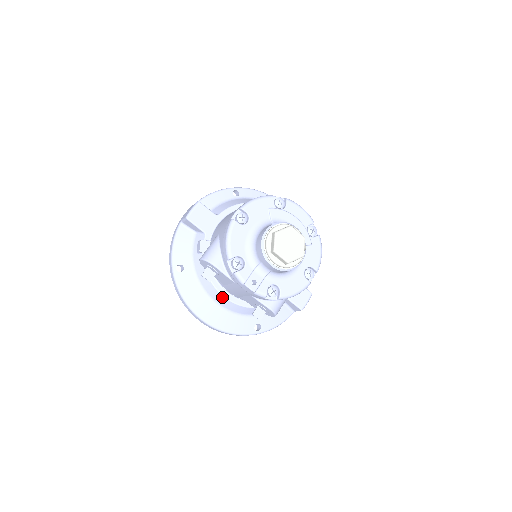
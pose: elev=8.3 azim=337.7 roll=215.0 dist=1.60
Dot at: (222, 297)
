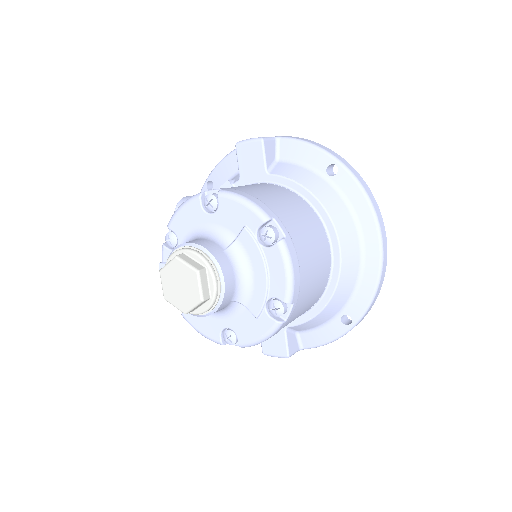
Dot at: occluded
